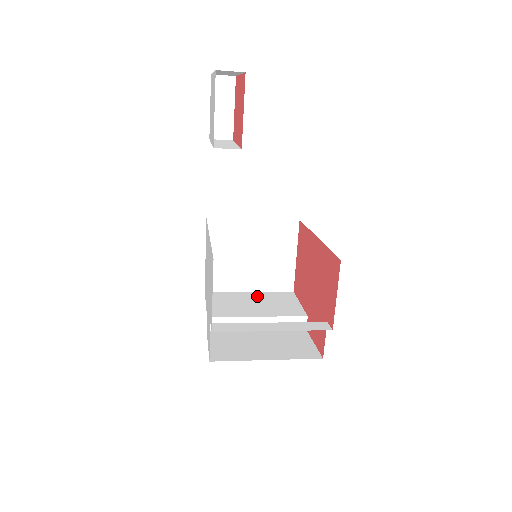
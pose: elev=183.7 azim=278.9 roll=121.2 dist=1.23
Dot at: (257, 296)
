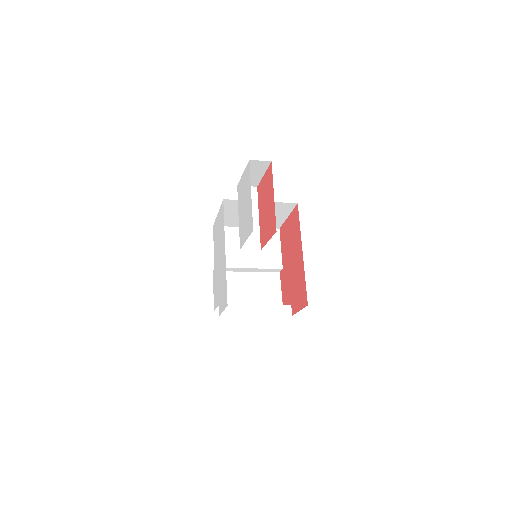
Dot at: occluded
